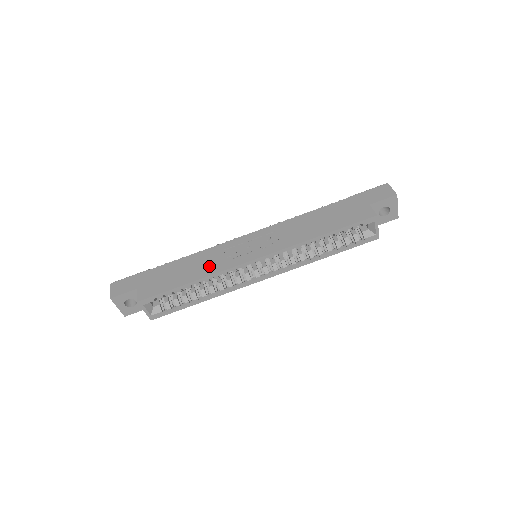
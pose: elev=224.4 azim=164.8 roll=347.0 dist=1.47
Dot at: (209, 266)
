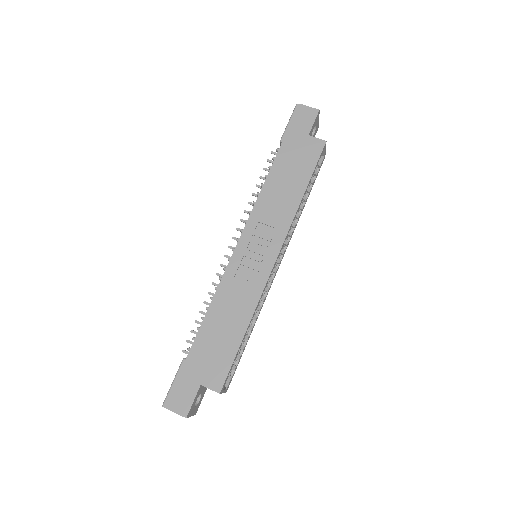
Dot at: (242, 303)
